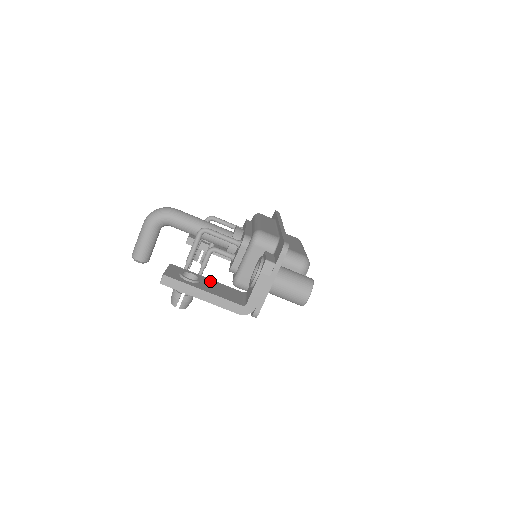
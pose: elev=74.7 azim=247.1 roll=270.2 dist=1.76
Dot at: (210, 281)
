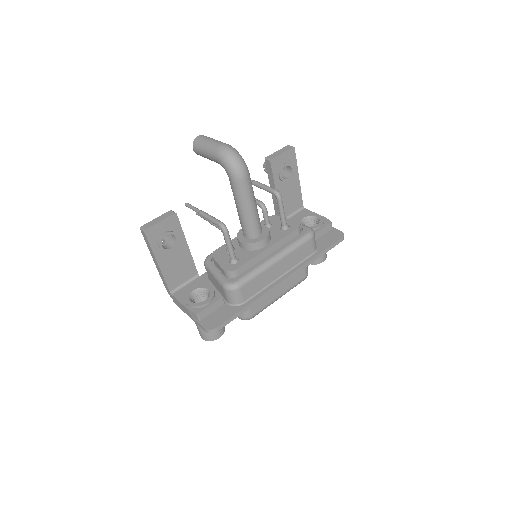
Dot at: (184, 250)
